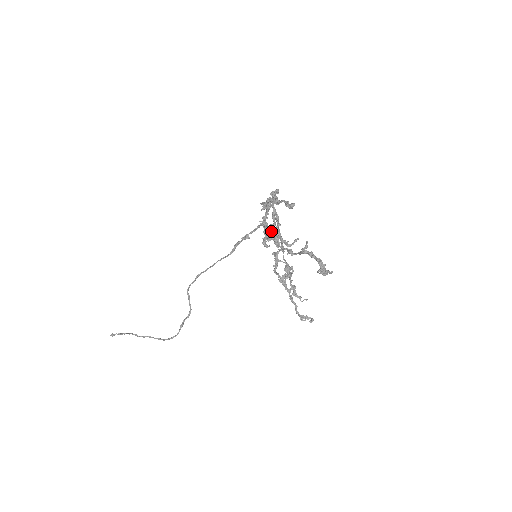
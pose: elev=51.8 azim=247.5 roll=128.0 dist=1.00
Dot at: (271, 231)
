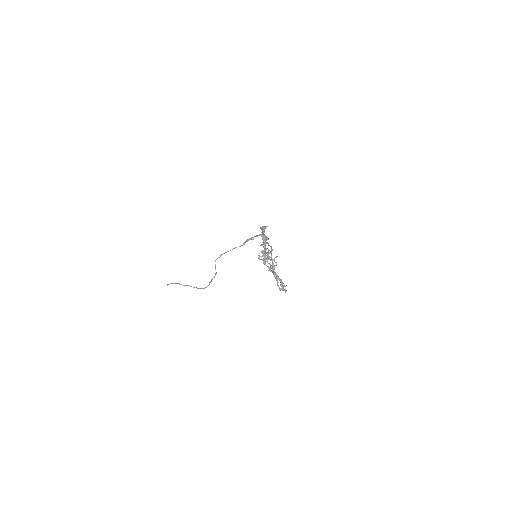
Dot at: (263, 253)
